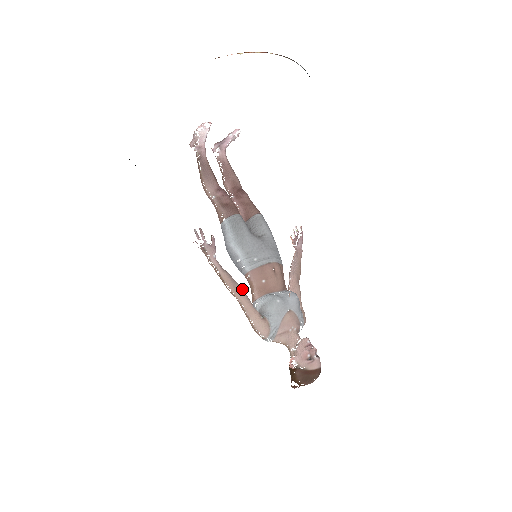
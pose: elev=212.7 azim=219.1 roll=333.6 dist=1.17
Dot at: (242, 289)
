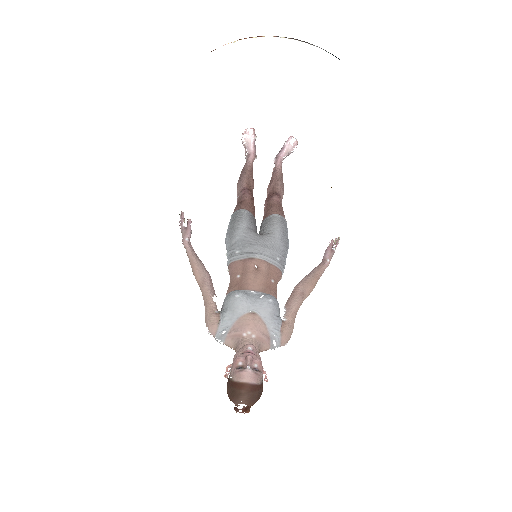
Dot at: (208, 279)
